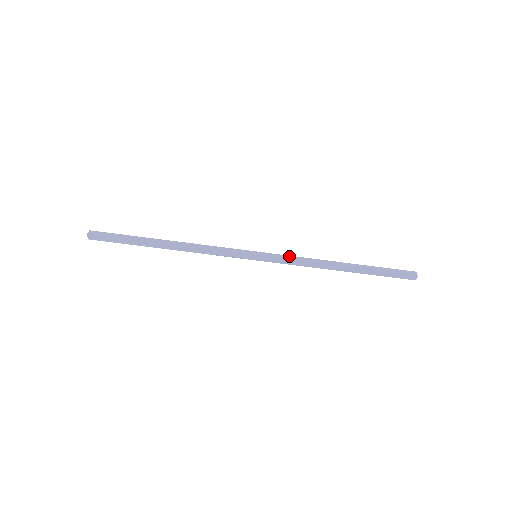
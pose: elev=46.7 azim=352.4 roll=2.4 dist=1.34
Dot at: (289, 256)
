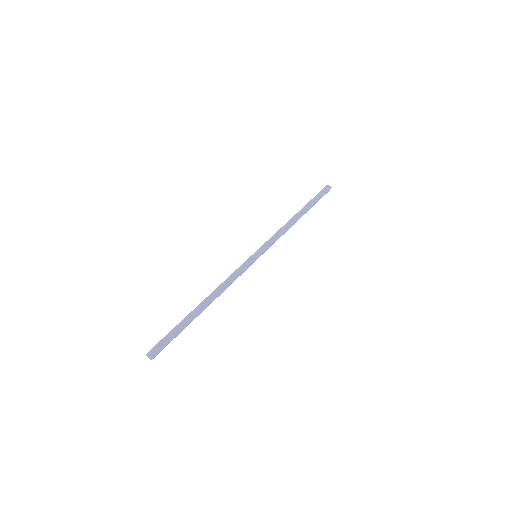
Dot at: (270, 239)
